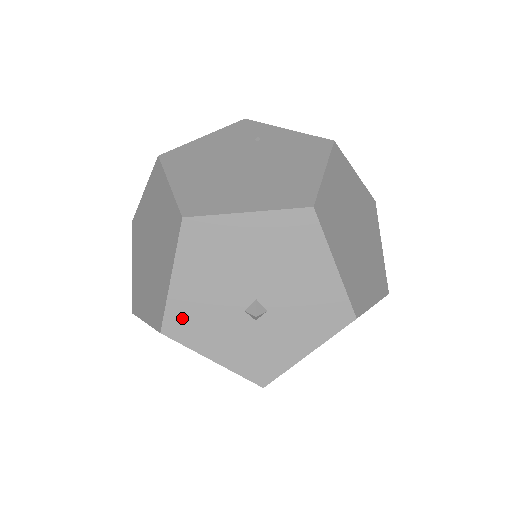
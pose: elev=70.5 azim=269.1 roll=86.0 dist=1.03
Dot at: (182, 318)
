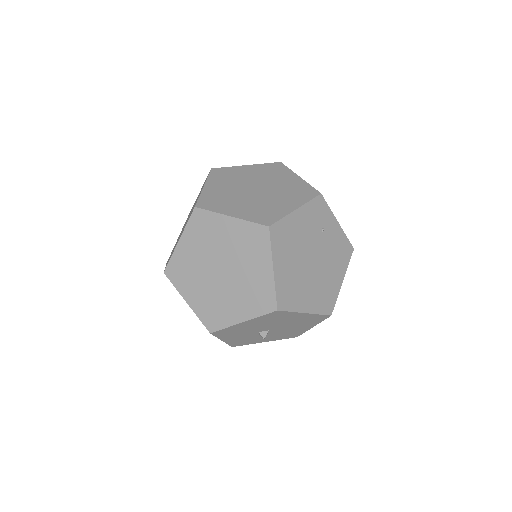
Dot at: (228, 331)
